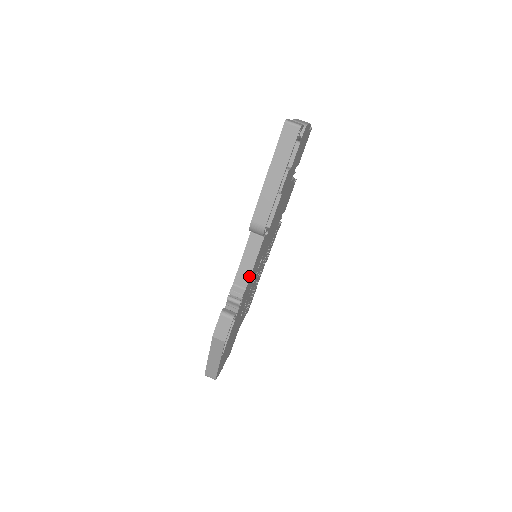
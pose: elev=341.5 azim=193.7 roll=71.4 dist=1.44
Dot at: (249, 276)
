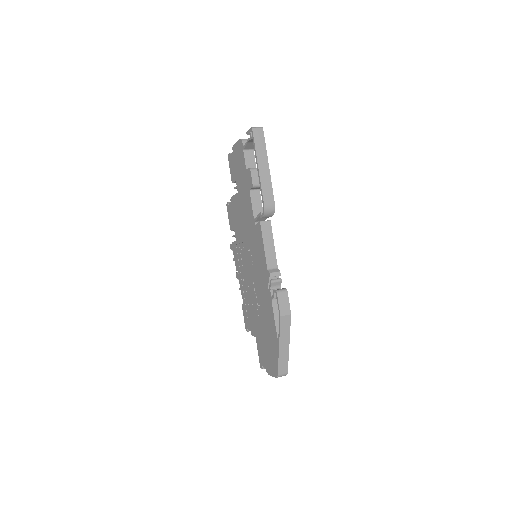
Dot at: (275, 256)
